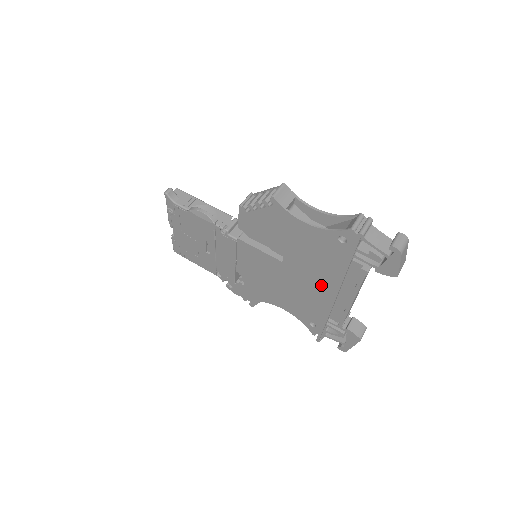
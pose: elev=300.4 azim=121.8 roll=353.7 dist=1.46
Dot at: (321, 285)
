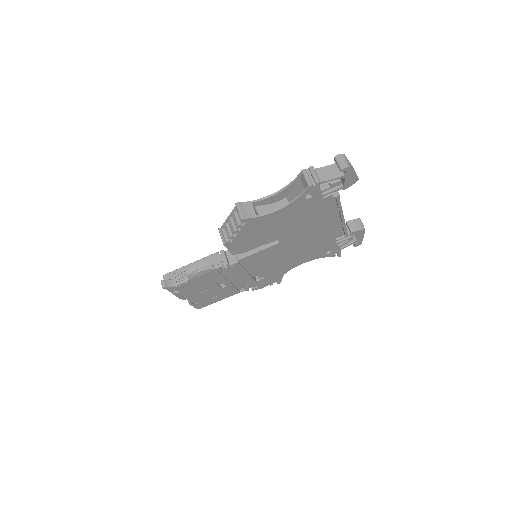
Dot at: (316, 229)
